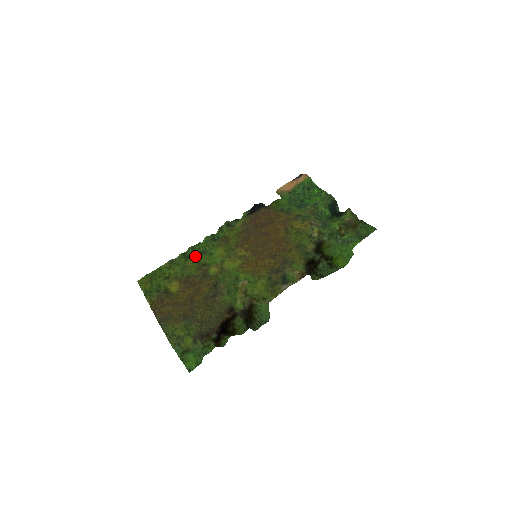
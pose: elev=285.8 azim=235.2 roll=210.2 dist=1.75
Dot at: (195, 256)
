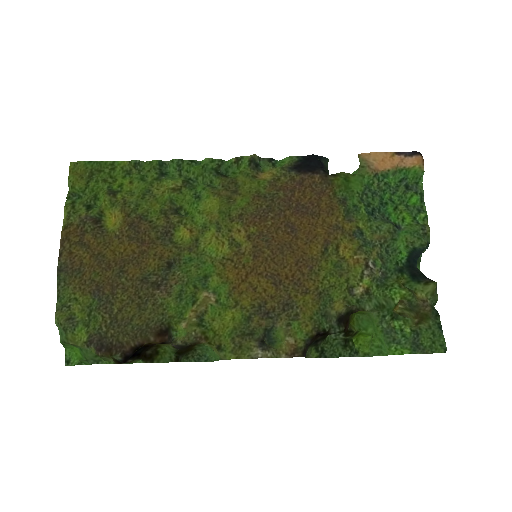
Dot at: (173, 184)
